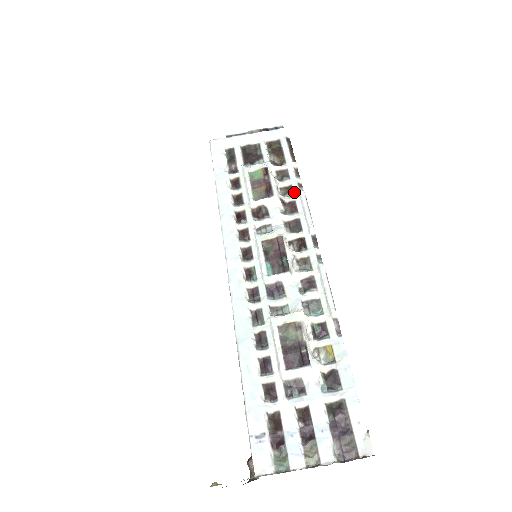
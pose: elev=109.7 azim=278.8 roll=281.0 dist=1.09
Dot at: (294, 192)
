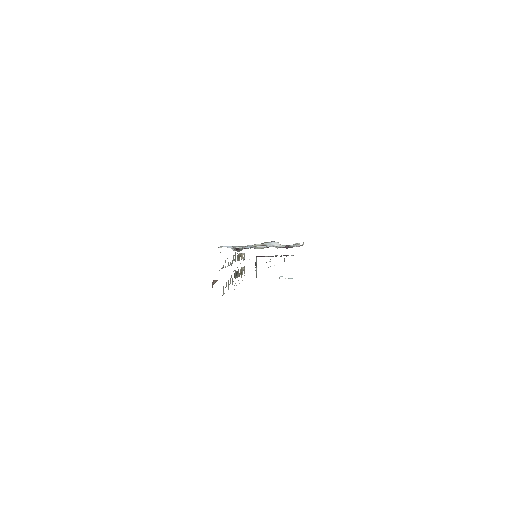
Dot at: occluded
